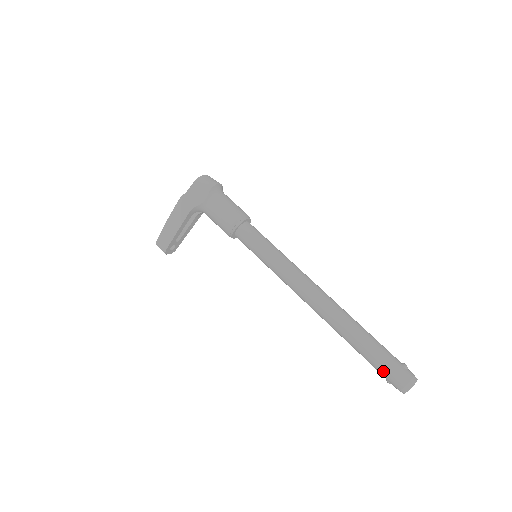
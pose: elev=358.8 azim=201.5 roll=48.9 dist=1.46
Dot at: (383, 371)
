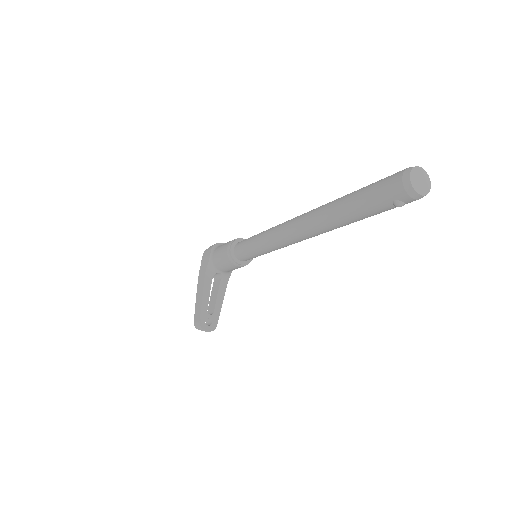
Dot at: (376, 196)
